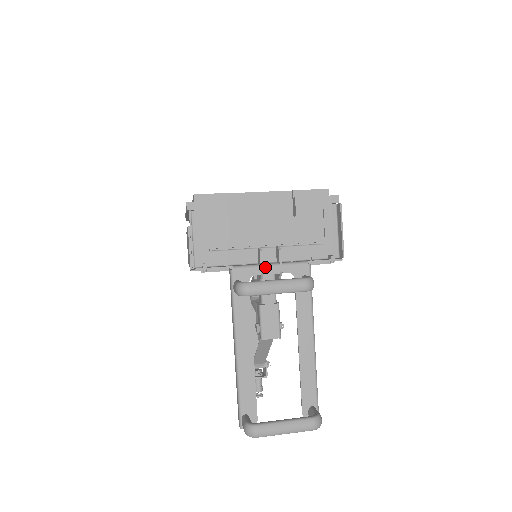
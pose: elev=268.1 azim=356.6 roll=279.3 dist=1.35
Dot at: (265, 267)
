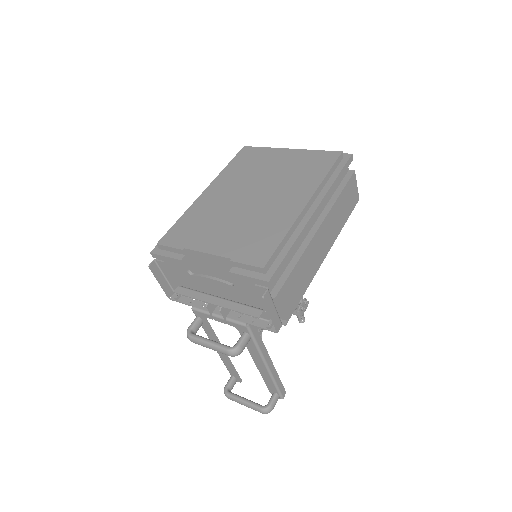
Dot at: (213, 317)
